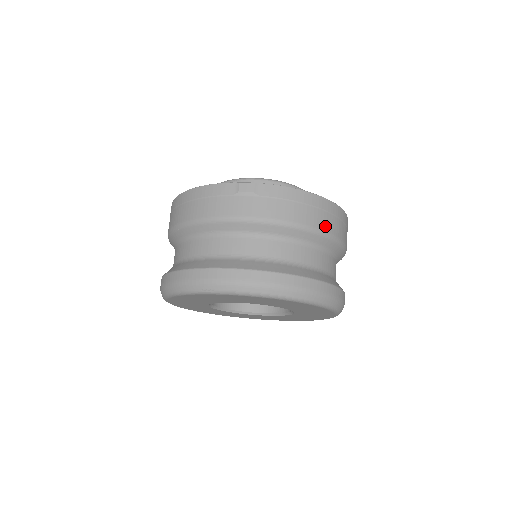
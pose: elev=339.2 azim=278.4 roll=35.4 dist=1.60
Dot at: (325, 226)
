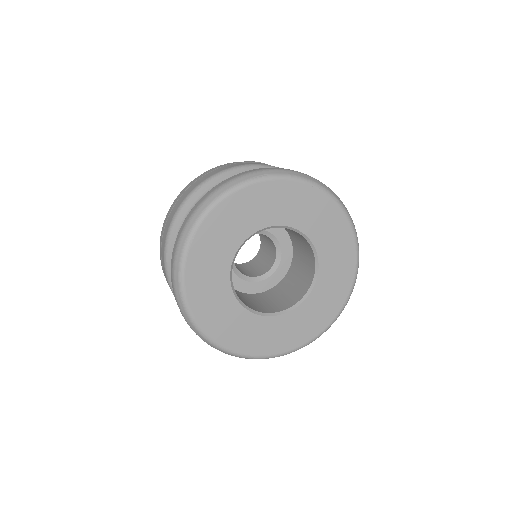
Dot at: occluded
